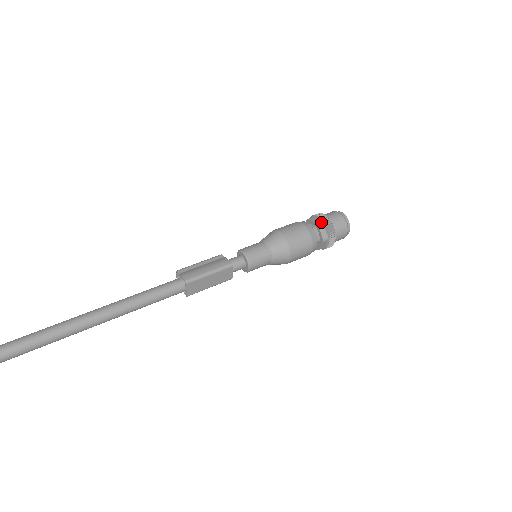
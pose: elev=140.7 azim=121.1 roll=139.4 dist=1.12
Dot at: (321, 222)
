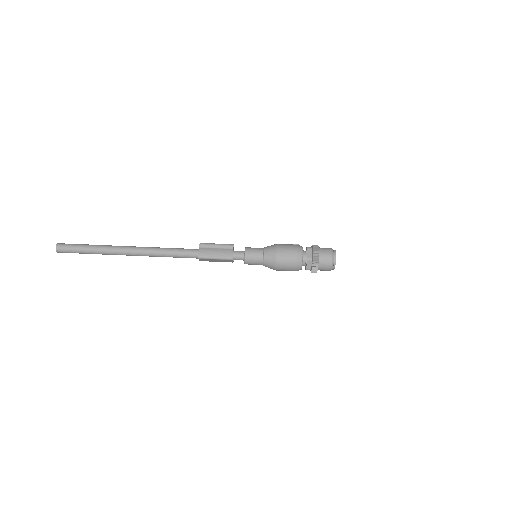
Dot at: (311, 258)
